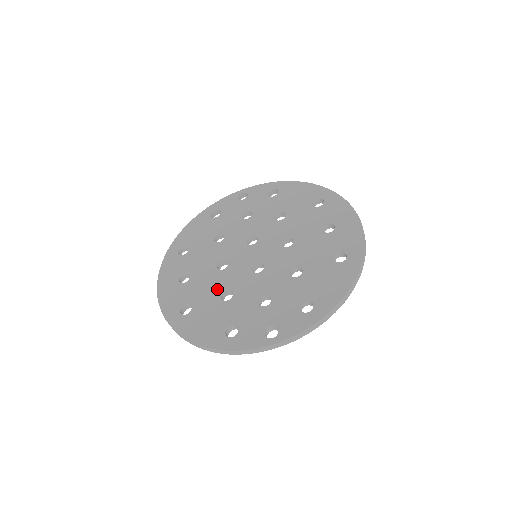
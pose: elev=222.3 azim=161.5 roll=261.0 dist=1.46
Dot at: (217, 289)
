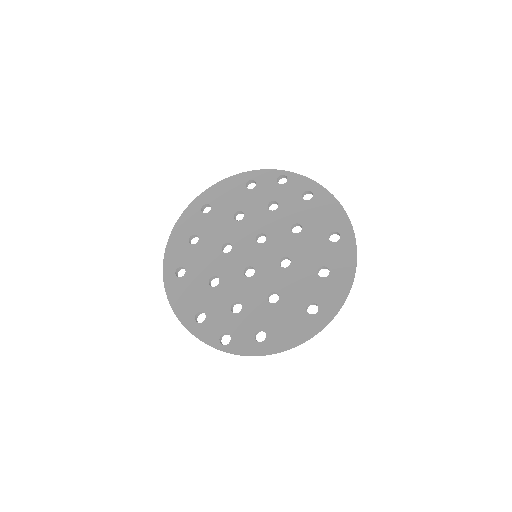
Dot at: (210, 269)
